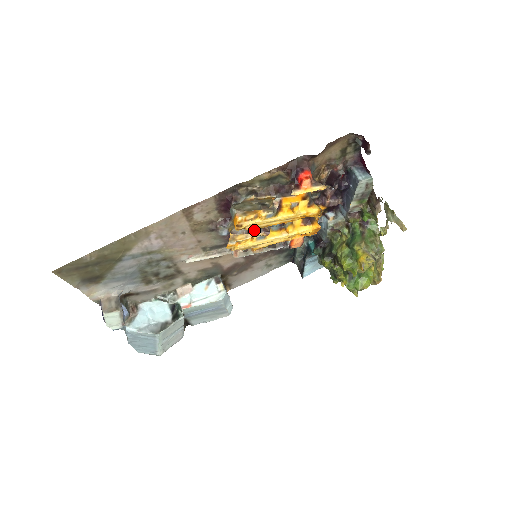
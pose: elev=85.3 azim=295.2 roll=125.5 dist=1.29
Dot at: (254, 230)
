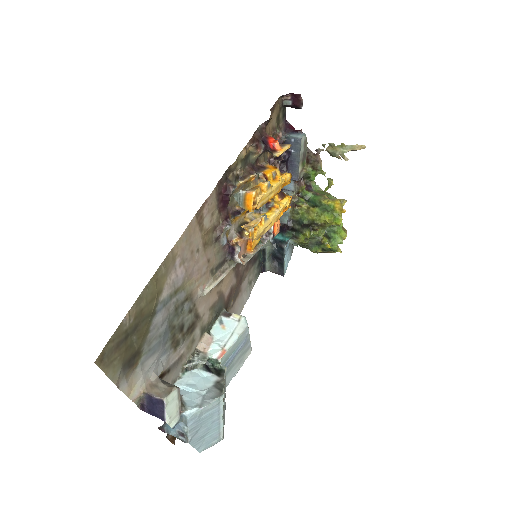
Dot at: (241, 231)
